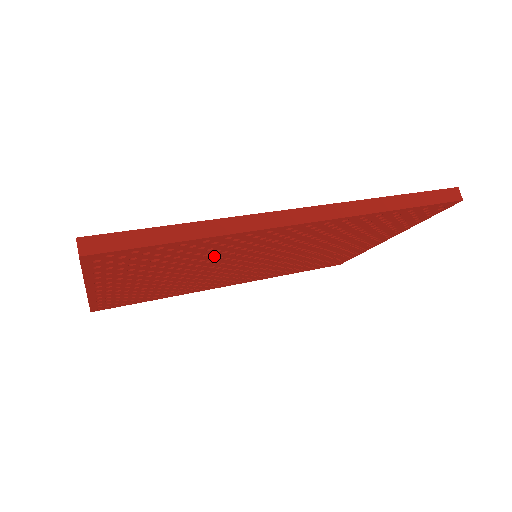
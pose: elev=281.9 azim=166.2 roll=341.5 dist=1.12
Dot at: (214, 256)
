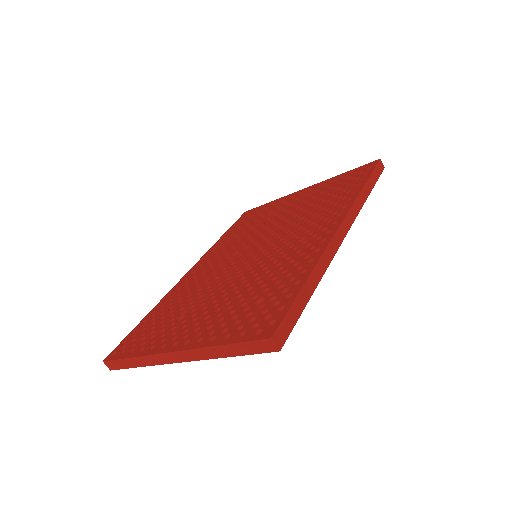
Dot at: occluded
